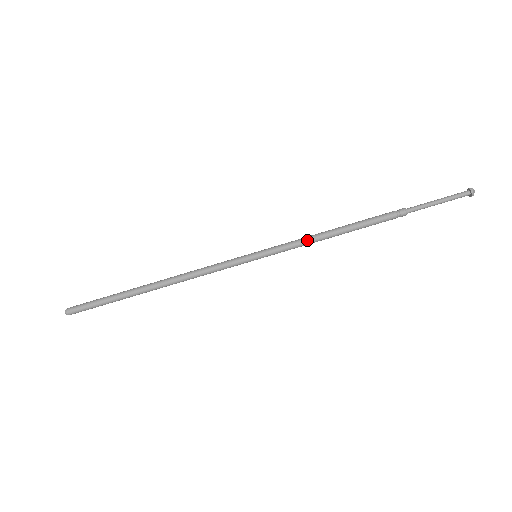
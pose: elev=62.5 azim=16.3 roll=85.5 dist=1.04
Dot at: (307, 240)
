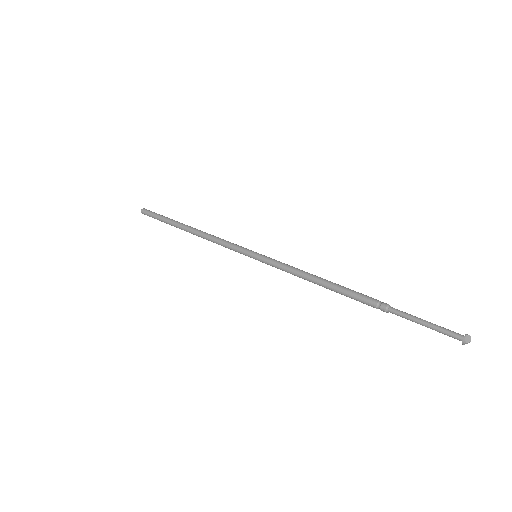
Dot at: (296, 268)
